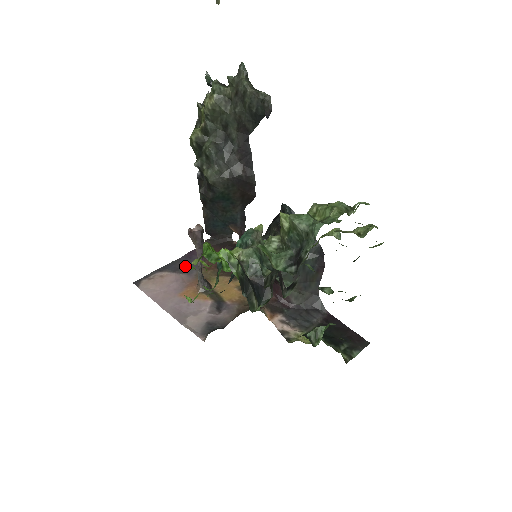
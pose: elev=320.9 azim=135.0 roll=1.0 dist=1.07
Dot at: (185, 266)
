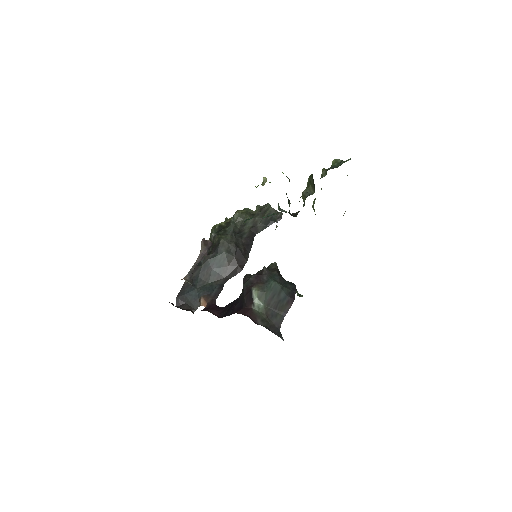
Dot at: occluded
